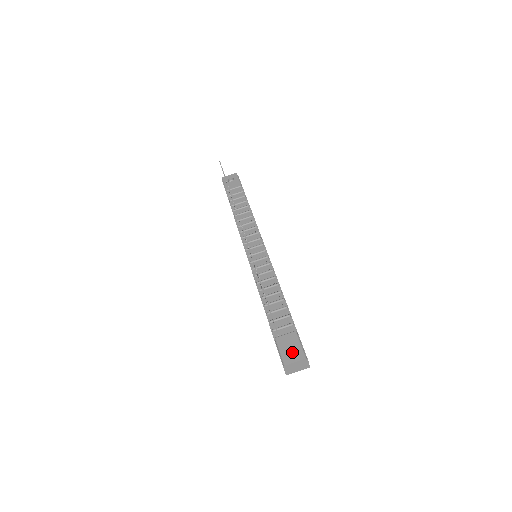
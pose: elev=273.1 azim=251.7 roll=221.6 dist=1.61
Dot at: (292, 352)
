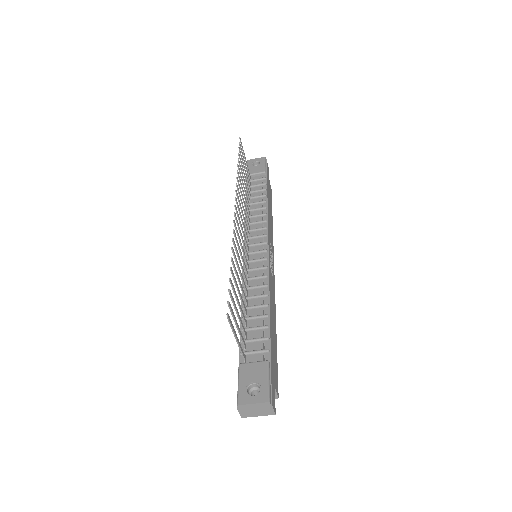
Dot at: (256, 388)
